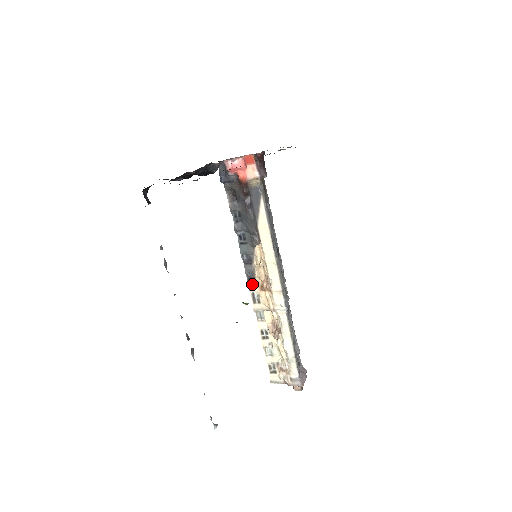
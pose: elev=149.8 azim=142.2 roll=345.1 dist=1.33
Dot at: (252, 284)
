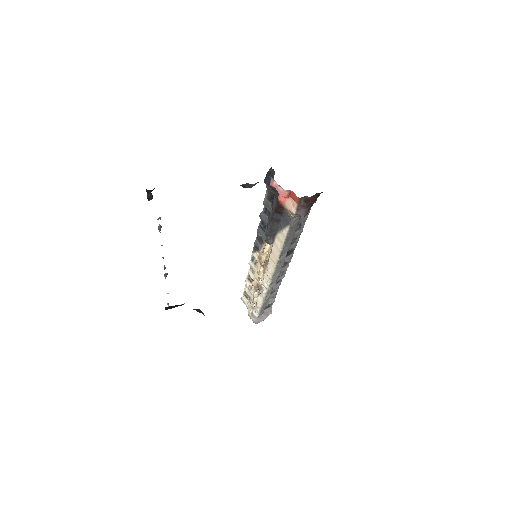
Dot at: (256, 251)
